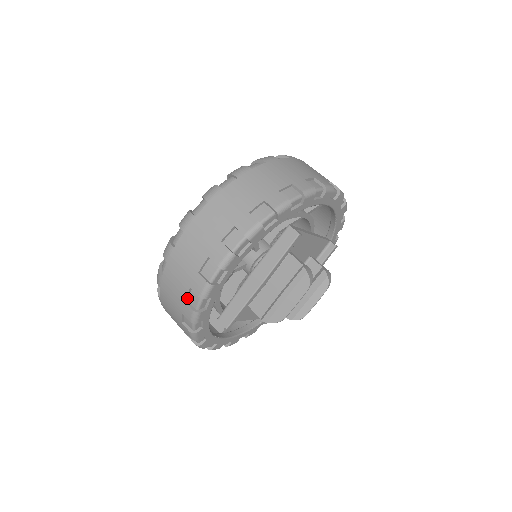
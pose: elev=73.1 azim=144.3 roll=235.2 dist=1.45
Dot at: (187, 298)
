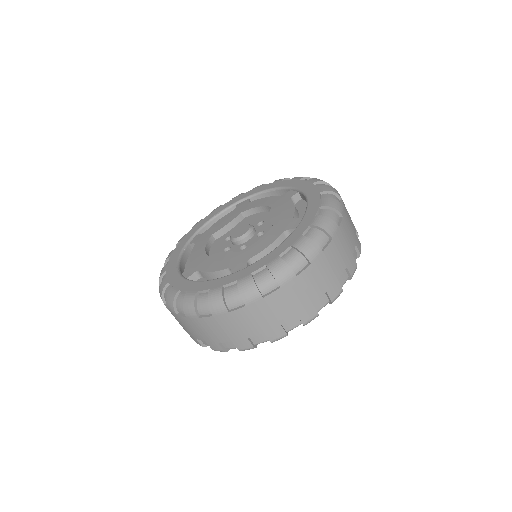
Dot at: (221, 341)
